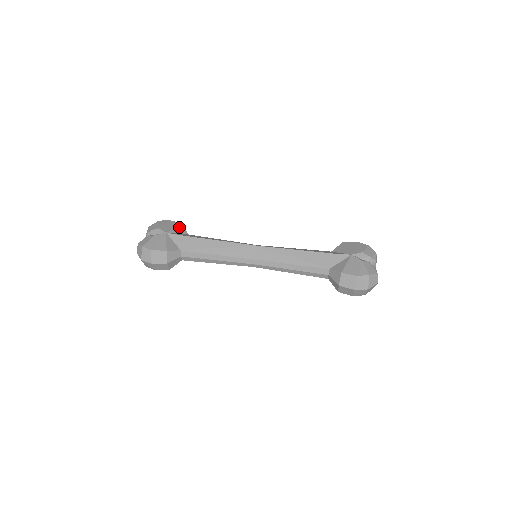
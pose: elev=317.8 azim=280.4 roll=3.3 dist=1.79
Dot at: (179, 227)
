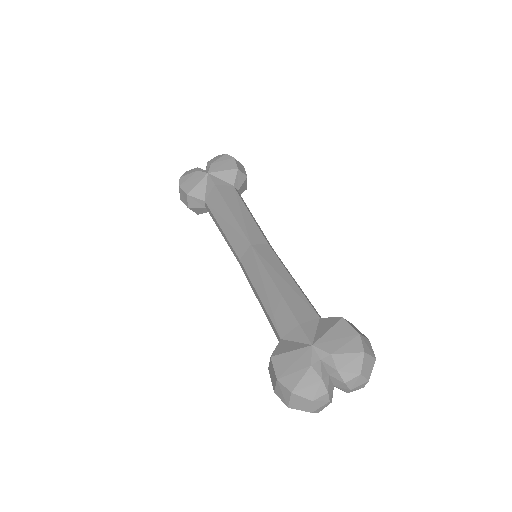
Dot at: (230, 172)
